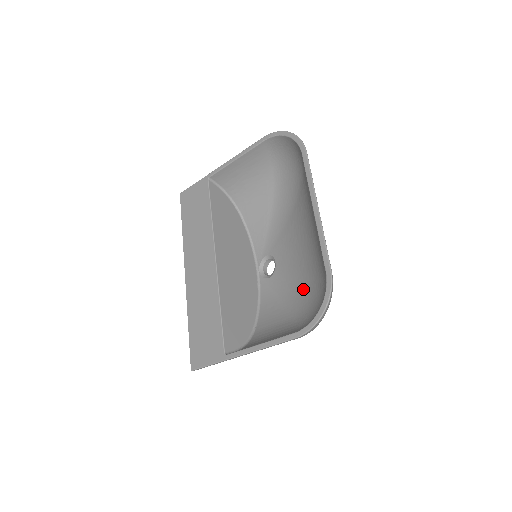
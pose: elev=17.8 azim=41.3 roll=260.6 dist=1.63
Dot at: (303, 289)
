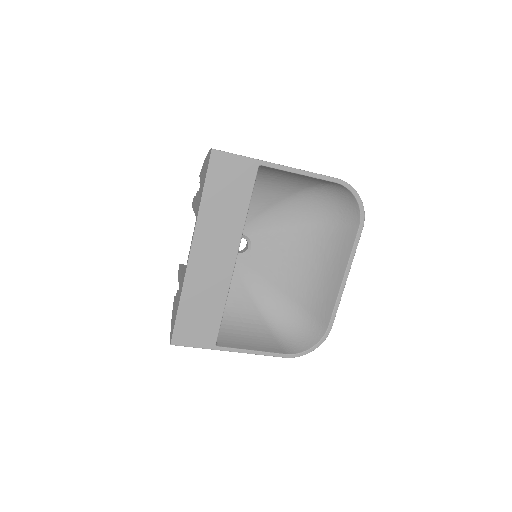
Dot at: (274, 292)
